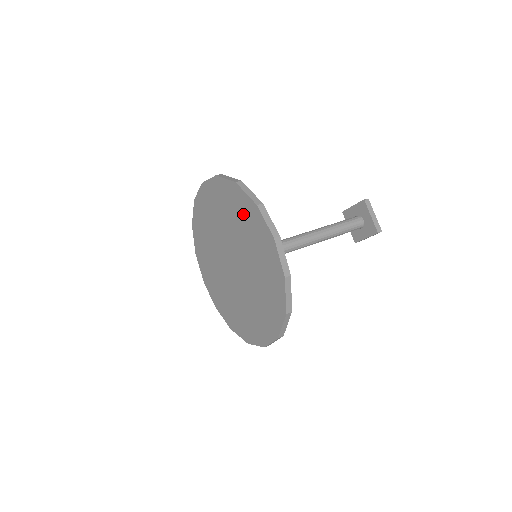
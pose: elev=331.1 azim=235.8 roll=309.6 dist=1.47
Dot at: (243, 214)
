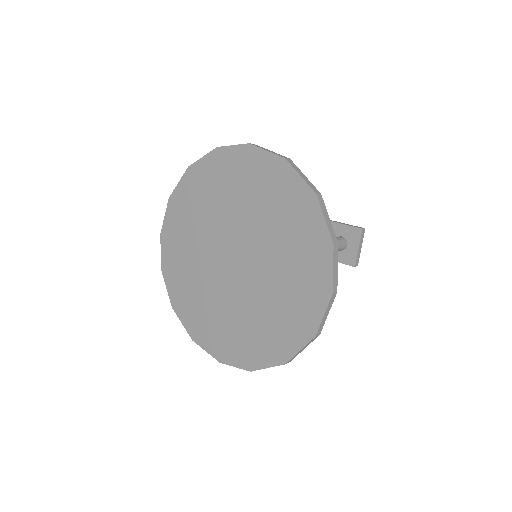
Dot at: (300, 233)
